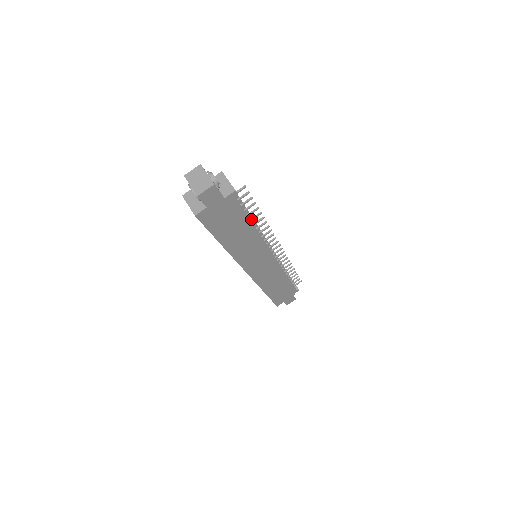
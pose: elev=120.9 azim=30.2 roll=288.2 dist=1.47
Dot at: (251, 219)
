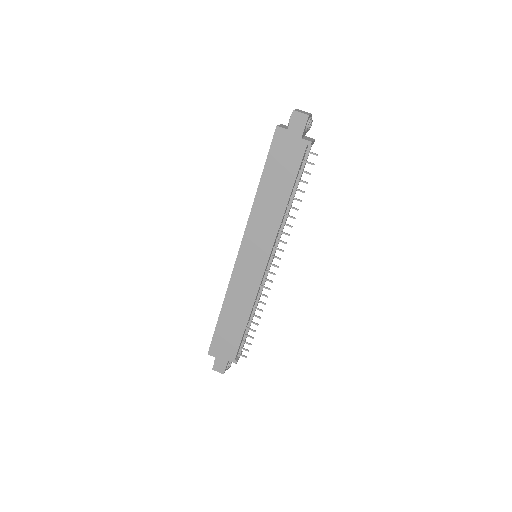
Dot at: (292, 196)
